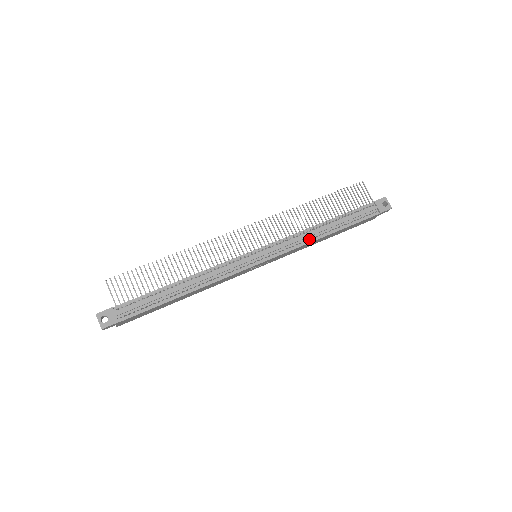
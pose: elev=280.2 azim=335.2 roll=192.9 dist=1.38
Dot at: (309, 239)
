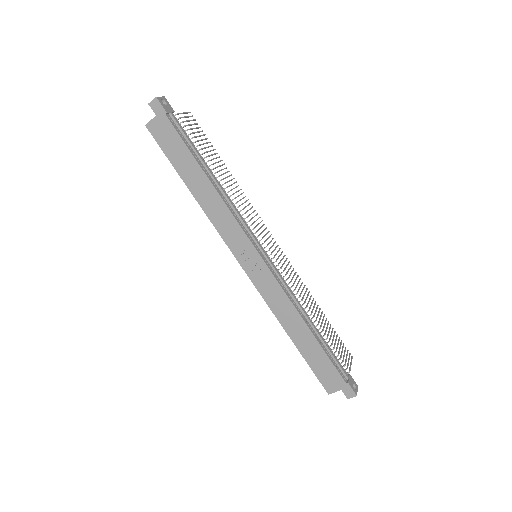
Dot at: (294, 308)
